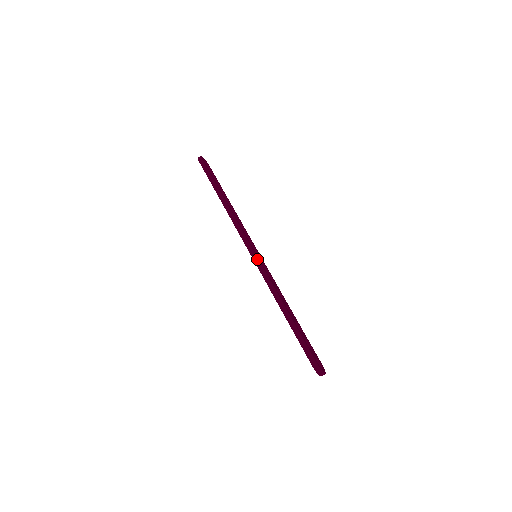
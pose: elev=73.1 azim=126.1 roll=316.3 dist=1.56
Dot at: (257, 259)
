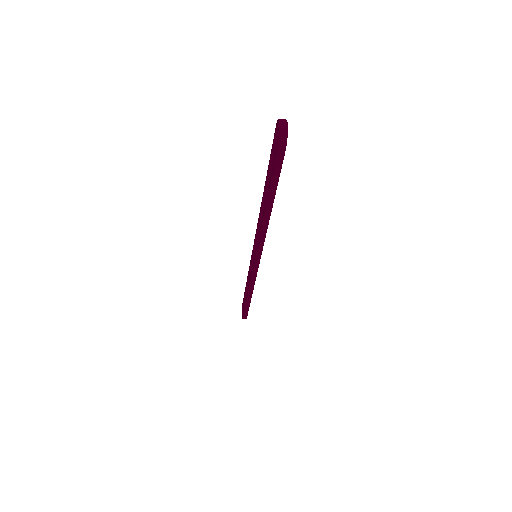
Dot at: (257, 271)
